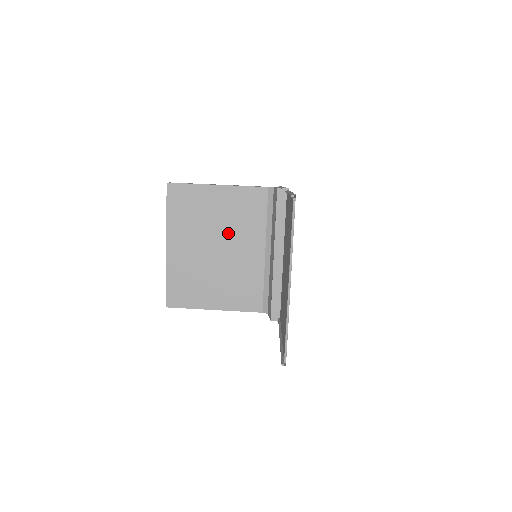
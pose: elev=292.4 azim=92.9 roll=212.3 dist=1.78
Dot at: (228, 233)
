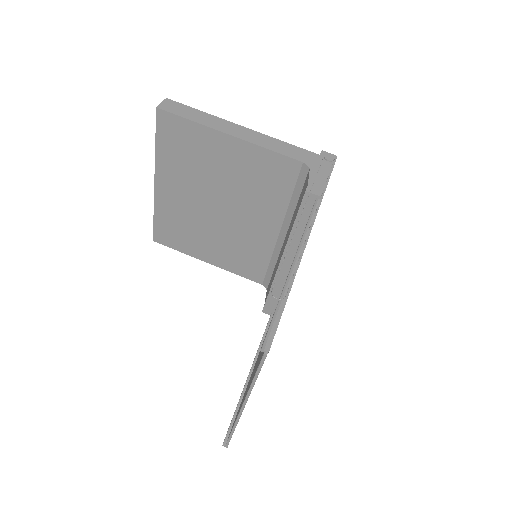
Dot at: (235, 197)
